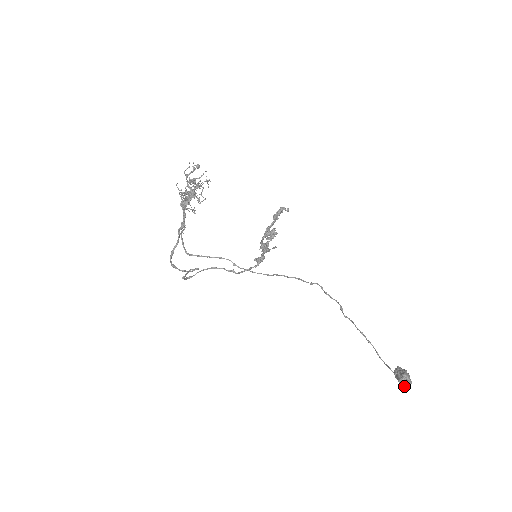
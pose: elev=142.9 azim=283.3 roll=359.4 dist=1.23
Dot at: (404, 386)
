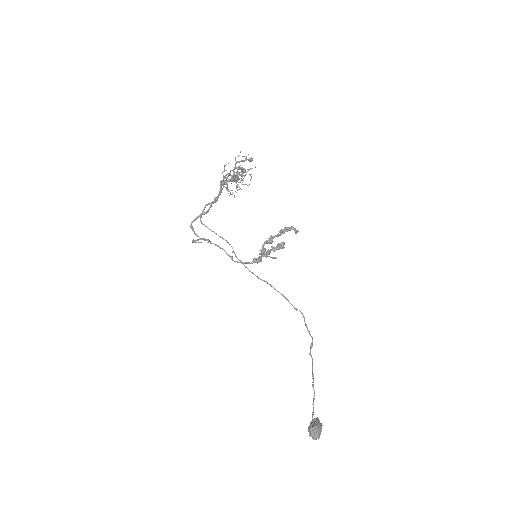
Dot at: (310, 436)
